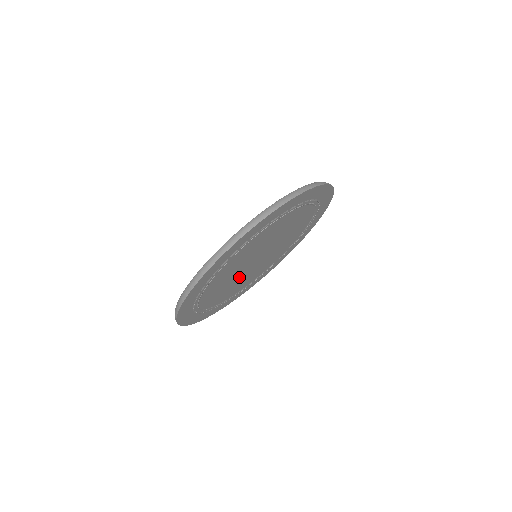
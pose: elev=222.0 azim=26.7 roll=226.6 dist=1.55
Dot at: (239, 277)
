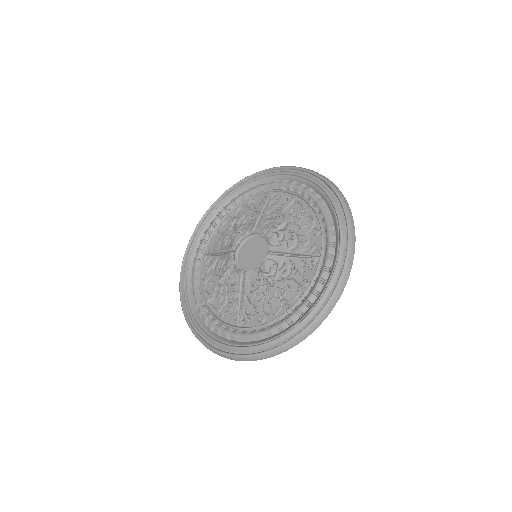
Dot at: occluded
